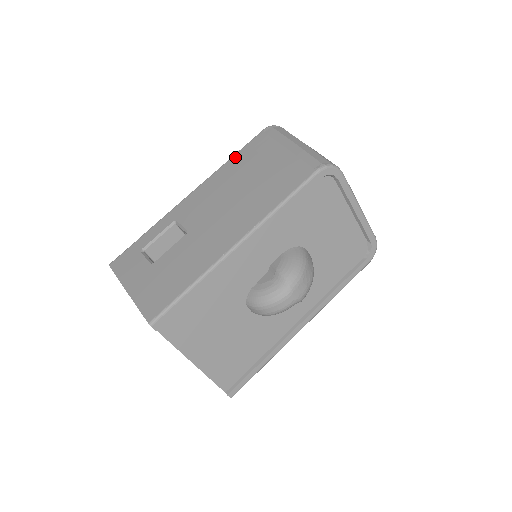
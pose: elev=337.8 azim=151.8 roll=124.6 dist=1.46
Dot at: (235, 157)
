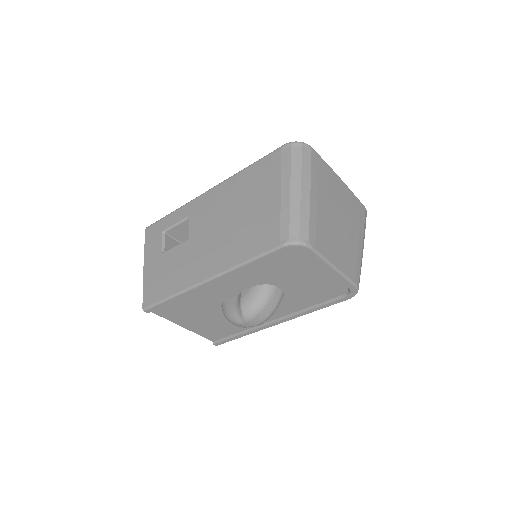
Dot at: (249, 169)
